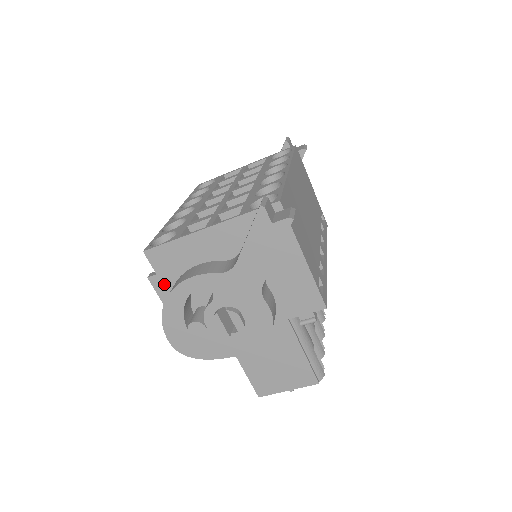
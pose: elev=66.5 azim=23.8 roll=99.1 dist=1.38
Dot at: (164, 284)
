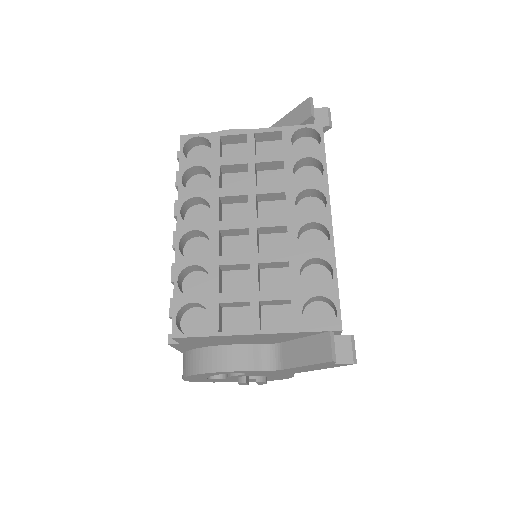
Dot at: (185, 346)
